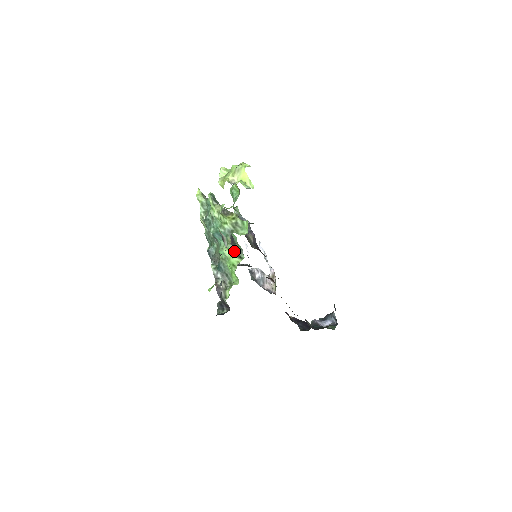
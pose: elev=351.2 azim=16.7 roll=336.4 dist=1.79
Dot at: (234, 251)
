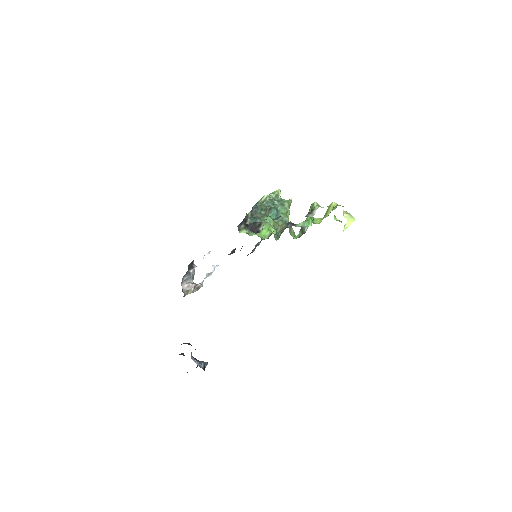
Dot at: occluded
